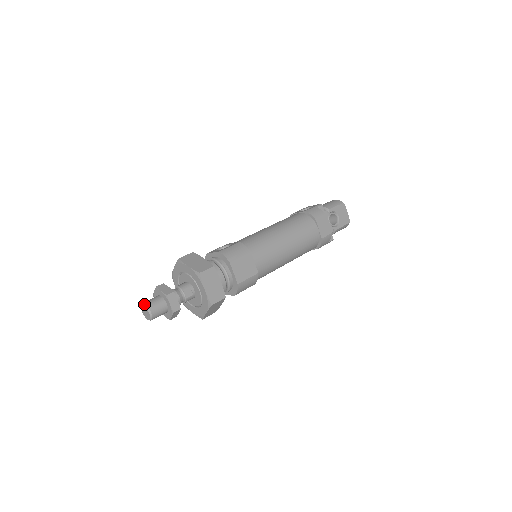
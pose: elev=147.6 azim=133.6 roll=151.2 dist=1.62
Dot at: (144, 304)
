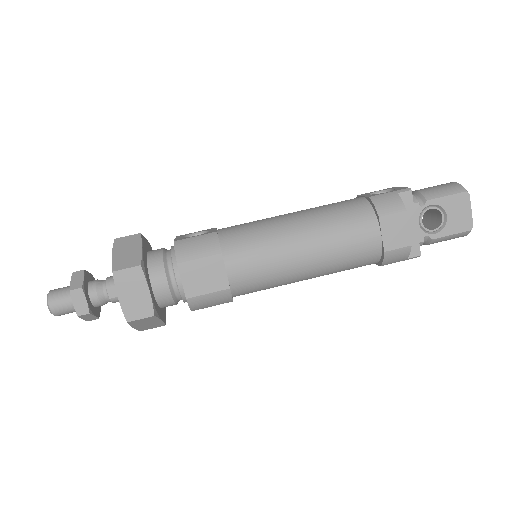
Dot at: (48, 293)
